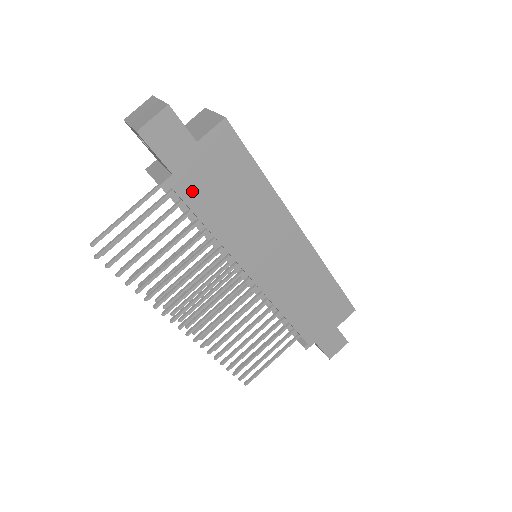
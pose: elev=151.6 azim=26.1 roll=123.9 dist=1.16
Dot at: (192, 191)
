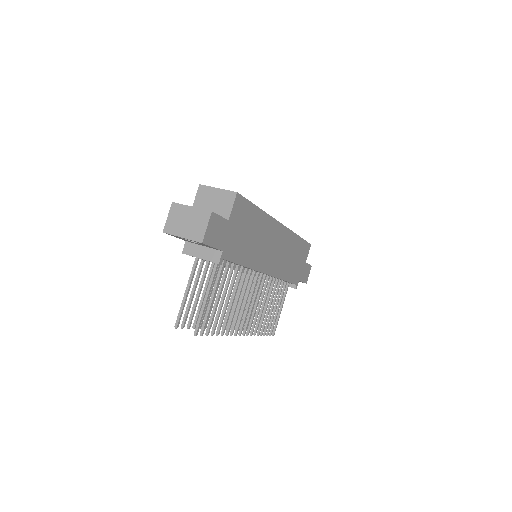
Dot at: (233, 252)
